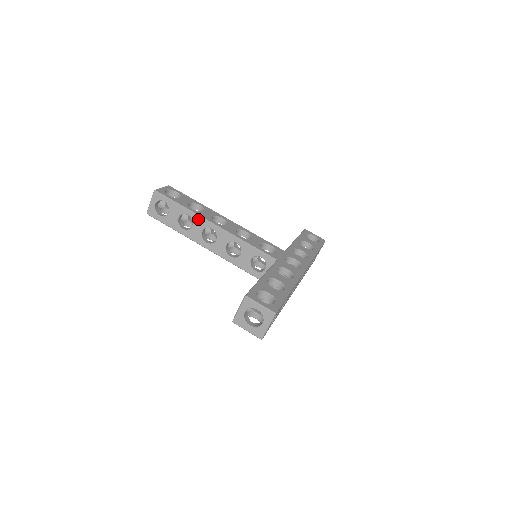
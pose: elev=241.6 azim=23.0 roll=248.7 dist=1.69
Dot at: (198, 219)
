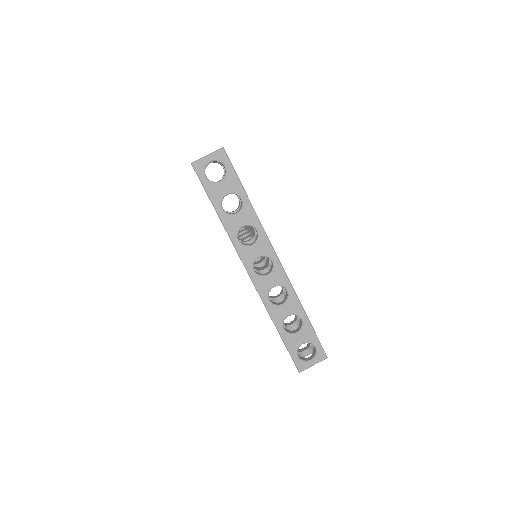
Dot at: occluded
